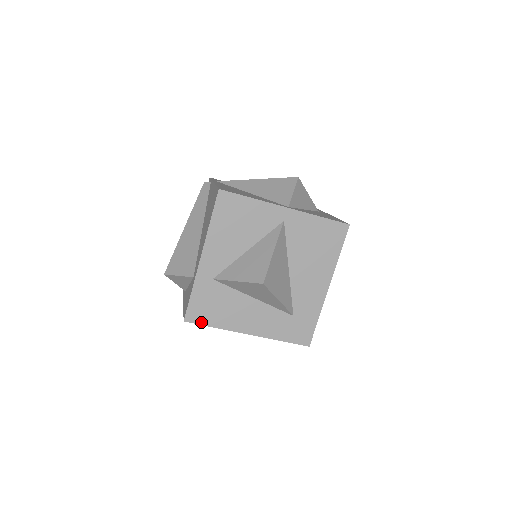
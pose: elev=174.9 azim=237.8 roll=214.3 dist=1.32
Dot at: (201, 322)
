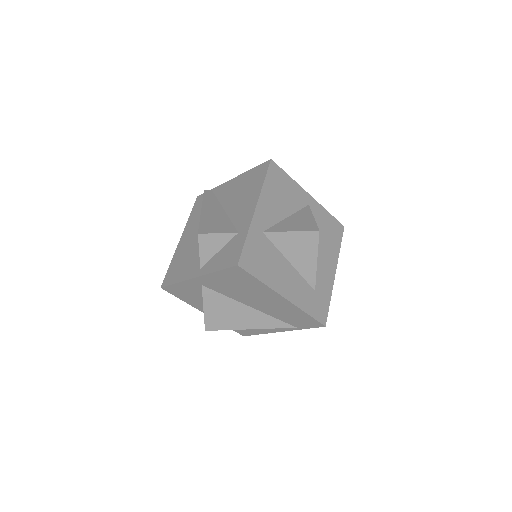
Dot at: (251, 271)
